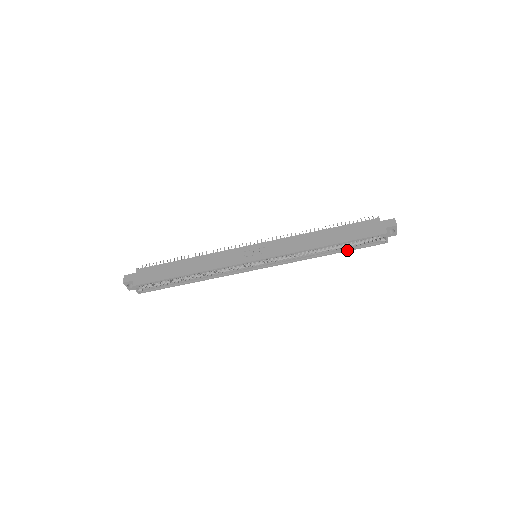
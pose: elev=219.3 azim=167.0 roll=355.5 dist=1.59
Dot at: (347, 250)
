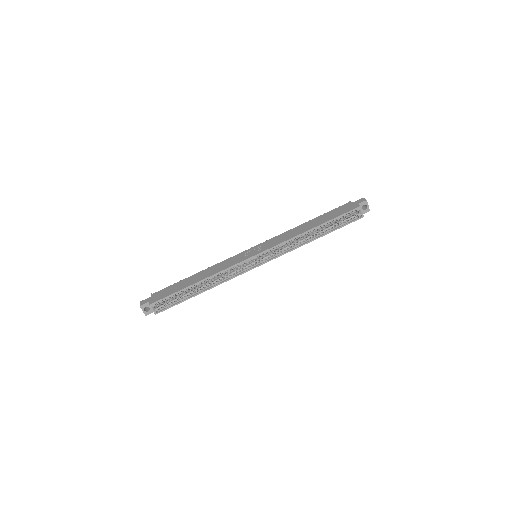
Dot at: (332, 230)
